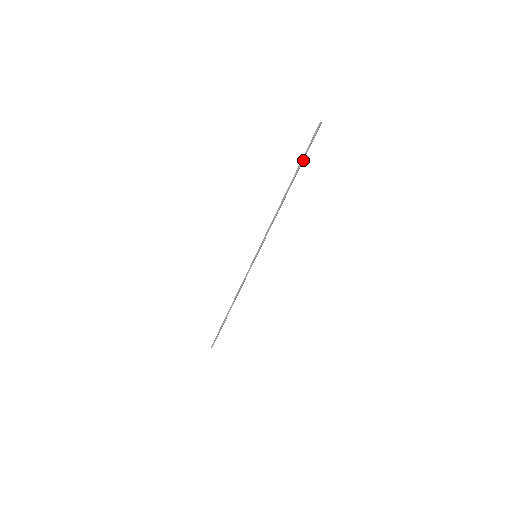
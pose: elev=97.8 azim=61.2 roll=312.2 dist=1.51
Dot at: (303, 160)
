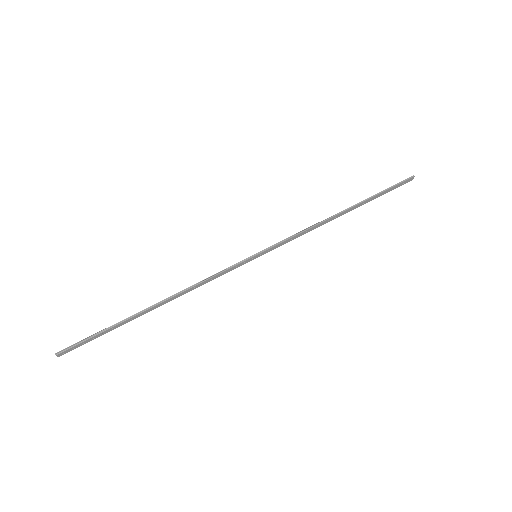
Dot at: (378, 196)
